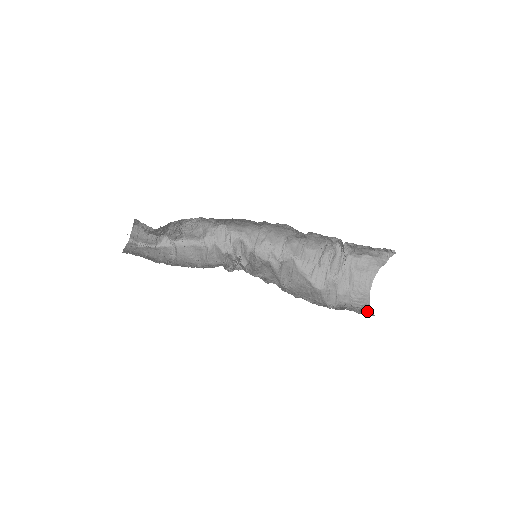
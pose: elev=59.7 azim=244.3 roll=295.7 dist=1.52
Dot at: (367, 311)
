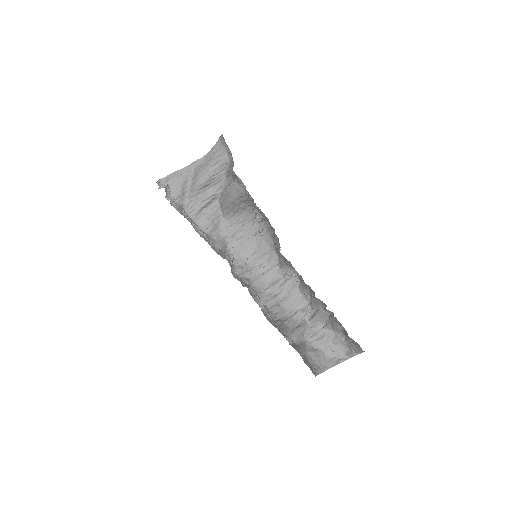
Dot at: occluded
